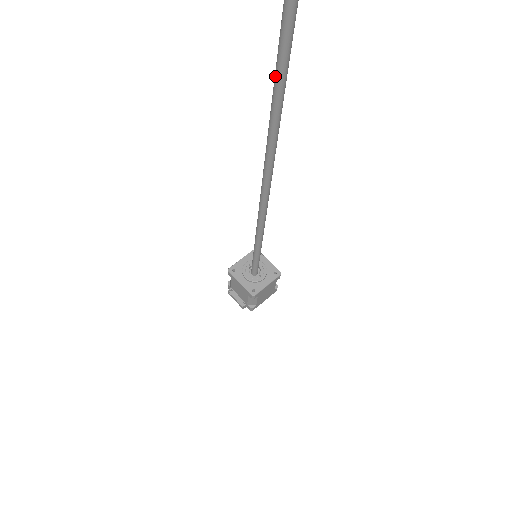
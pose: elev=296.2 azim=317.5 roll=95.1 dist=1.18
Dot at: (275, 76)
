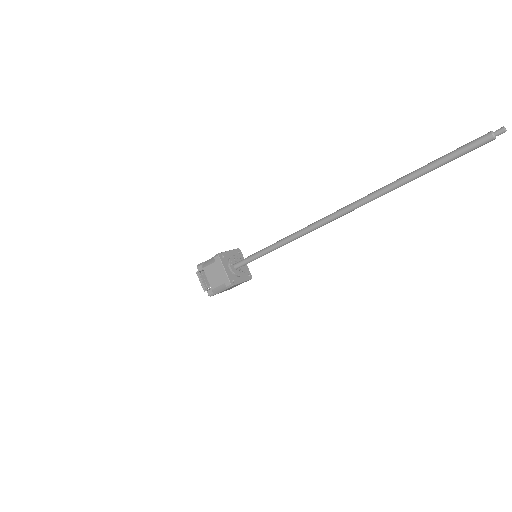
Dot at: (428, 166)
